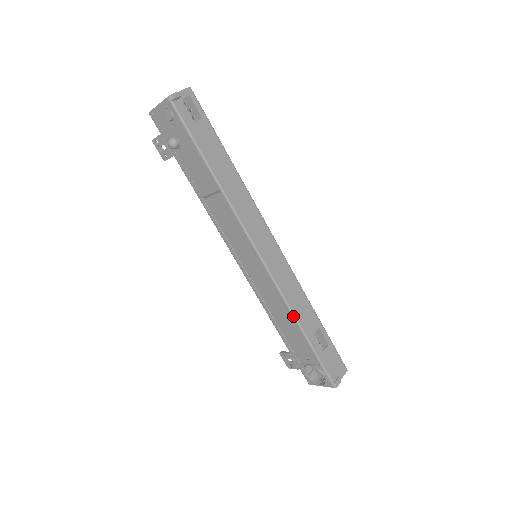
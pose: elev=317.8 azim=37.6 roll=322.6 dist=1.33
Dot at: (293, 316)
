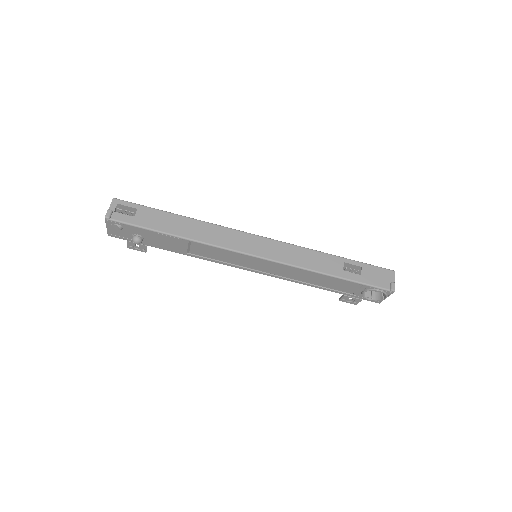
Dot at: (315, 272)
